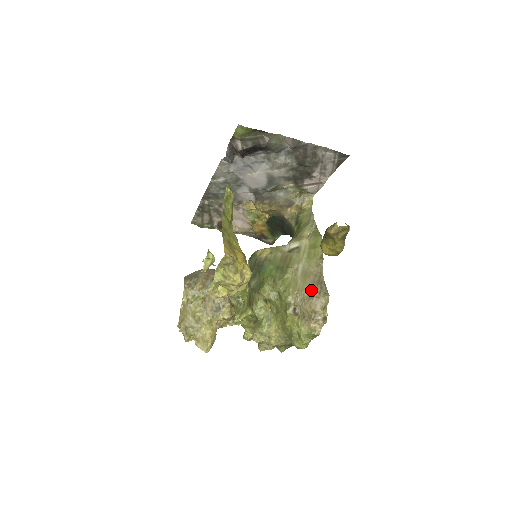
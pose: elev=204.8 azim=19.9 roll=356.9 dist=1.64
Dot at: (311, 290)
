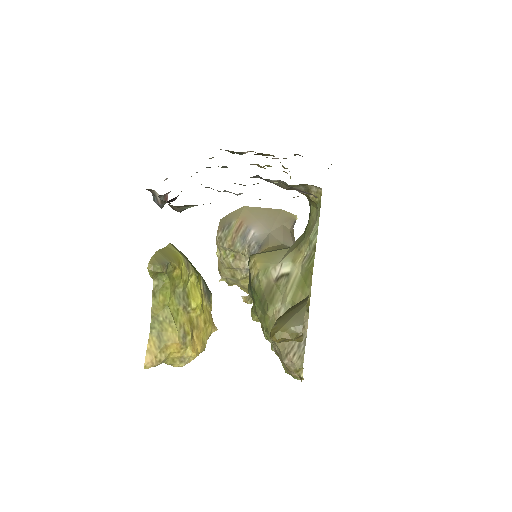
Dot at: (286, 348)
